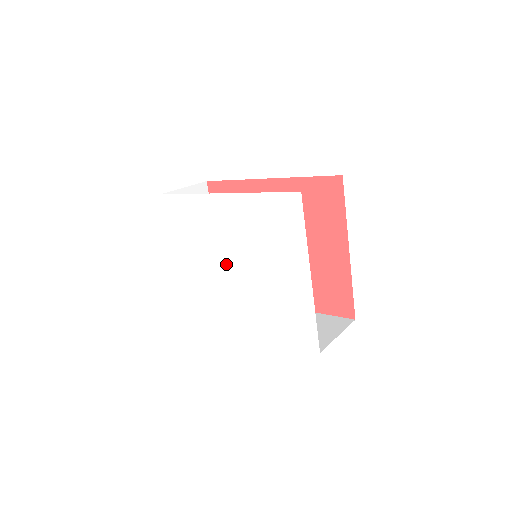
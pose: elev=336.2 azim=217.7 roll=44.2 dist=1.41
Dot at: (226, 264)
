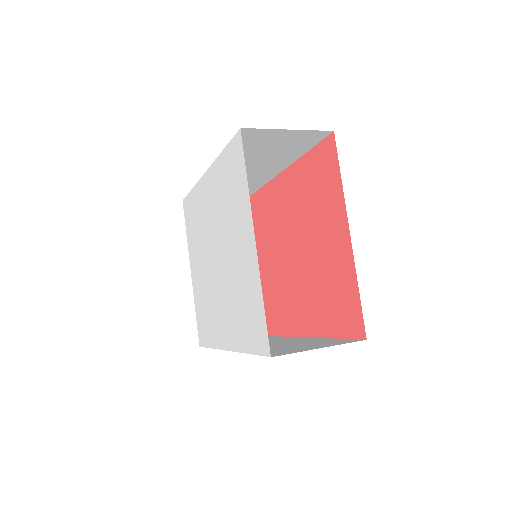
Dot at: (212, 258)
